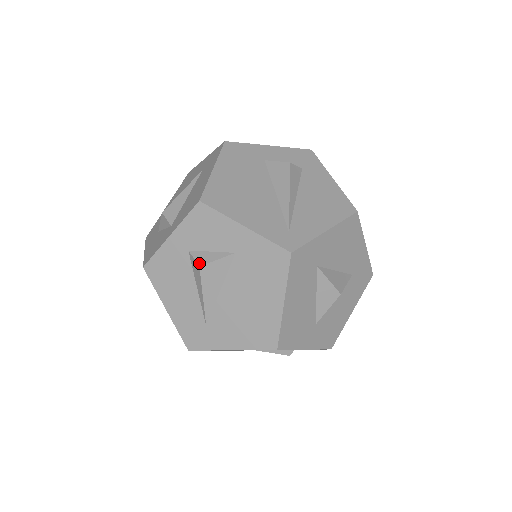
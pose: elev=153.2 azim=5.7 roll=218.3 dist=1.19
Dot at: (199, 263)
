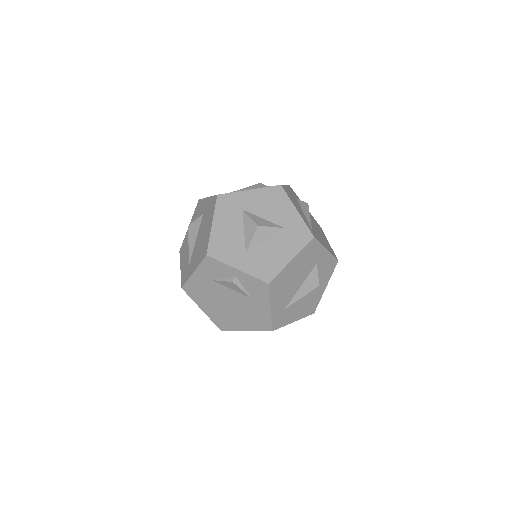
Dot at: (189, 226)
